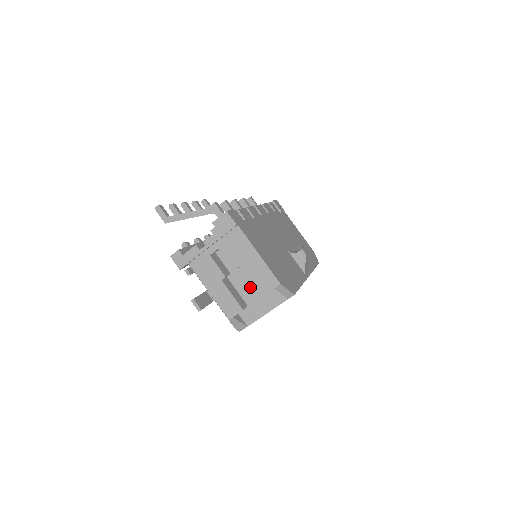
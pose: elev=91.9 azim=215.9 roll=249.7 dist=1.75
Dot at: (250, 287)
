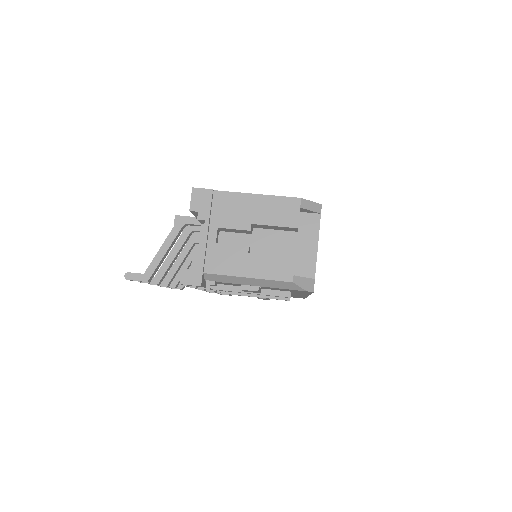
Dot at: (279, 241)
